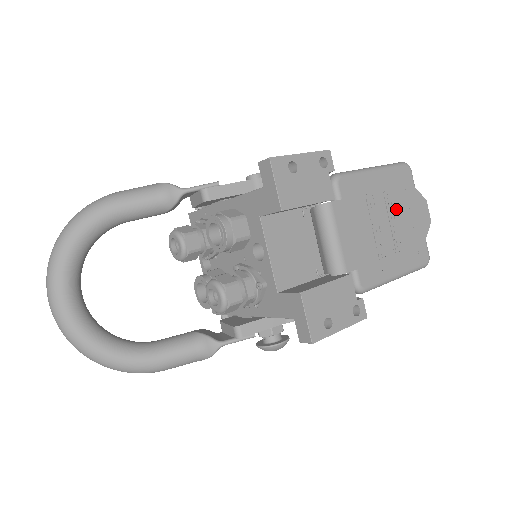
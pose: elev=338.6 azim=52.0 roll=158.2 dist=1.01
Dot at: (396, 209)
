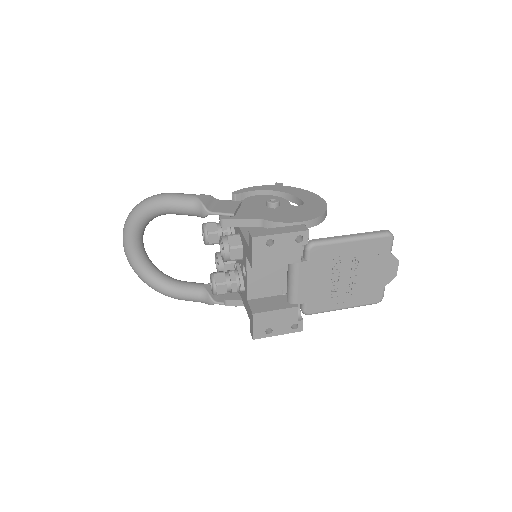
Dot at: (362, 267)
